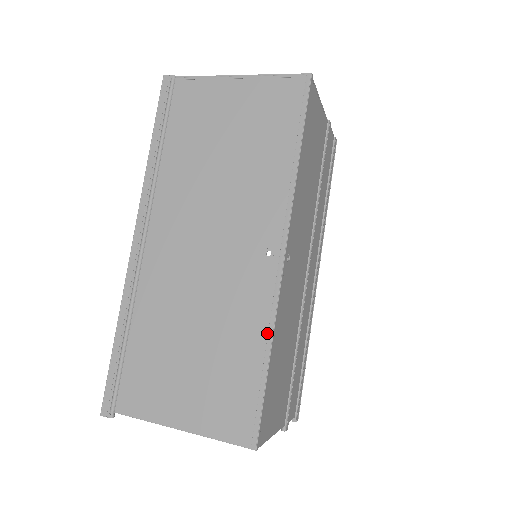
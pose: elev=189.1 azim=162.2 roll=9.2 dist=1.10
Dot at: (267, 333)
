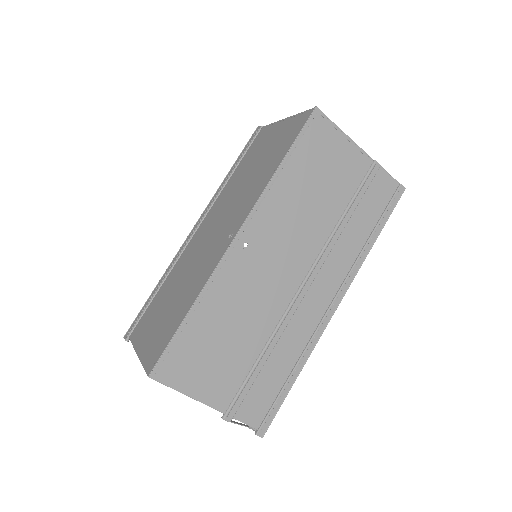
Dot at: (198, 293)
